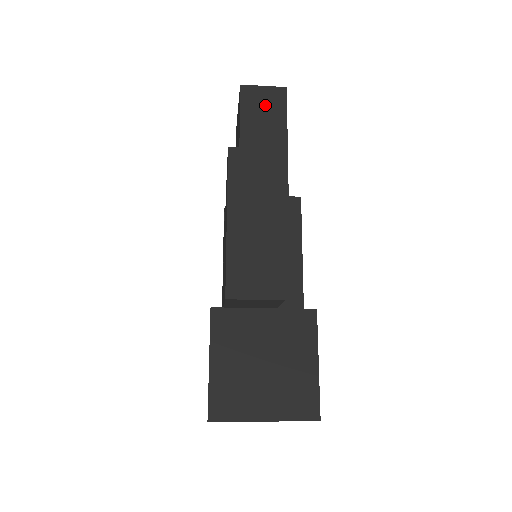
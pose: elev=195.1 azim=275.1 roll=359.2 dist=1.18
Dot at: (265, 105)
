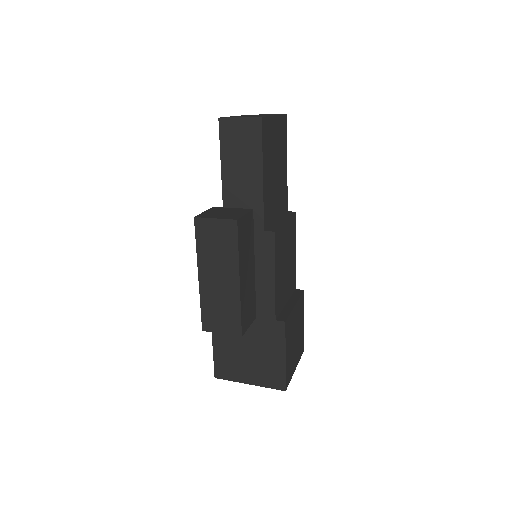
Dot at: (242, 139)
